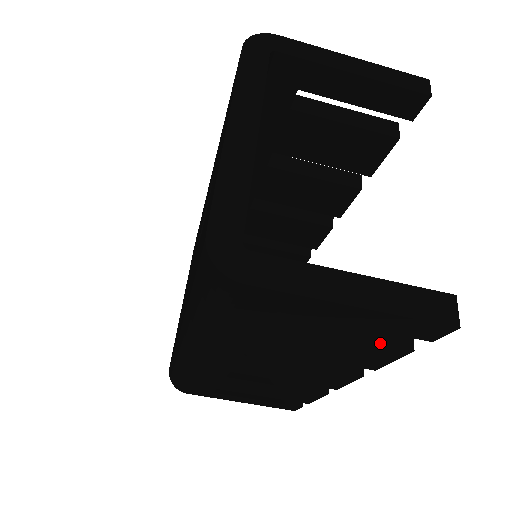
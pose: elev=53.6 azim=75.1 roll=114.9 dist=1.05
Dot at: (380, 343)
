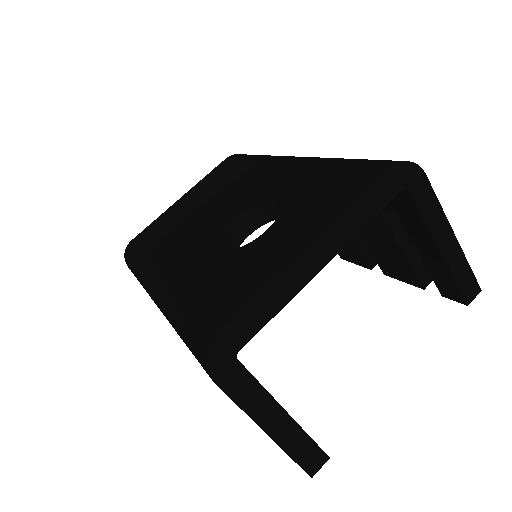
Dot at: occluded
